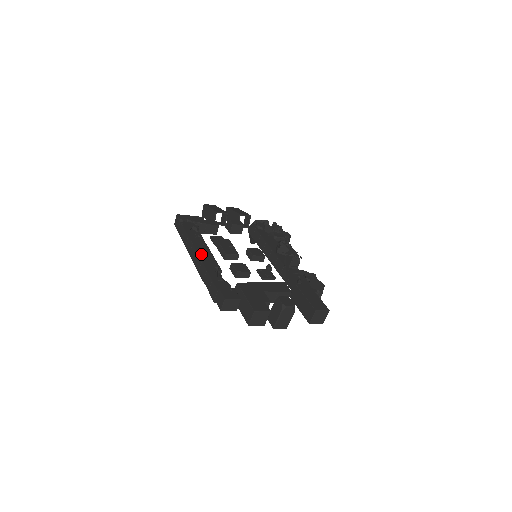
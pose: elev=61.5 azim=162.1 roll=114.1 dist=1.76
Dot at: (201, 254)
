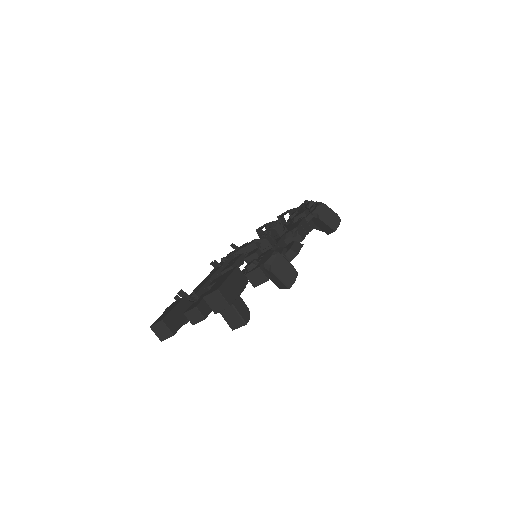
Dot at: (199, 285)
